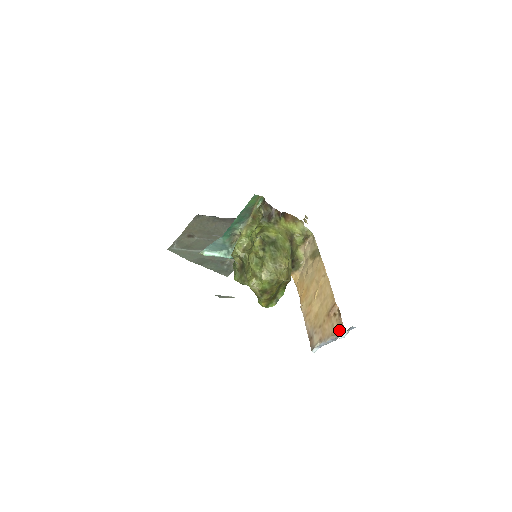
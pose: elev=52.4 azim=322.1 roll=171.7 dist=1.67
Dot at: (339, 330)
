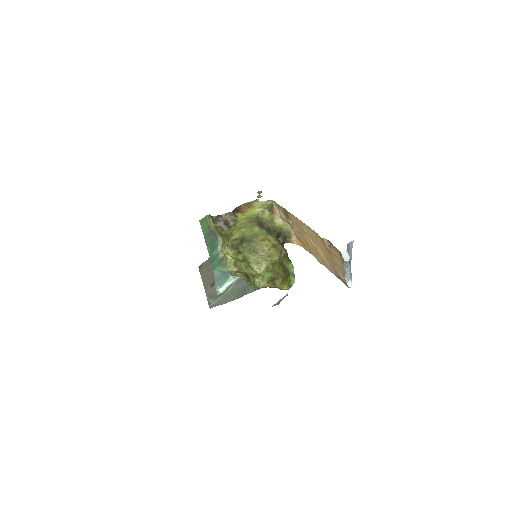
Dot at: (340, 256)
